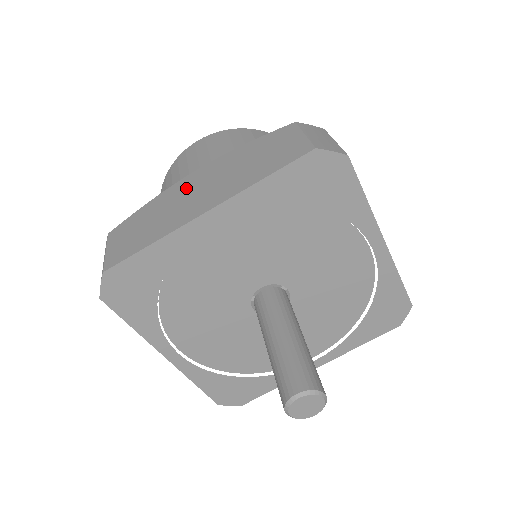
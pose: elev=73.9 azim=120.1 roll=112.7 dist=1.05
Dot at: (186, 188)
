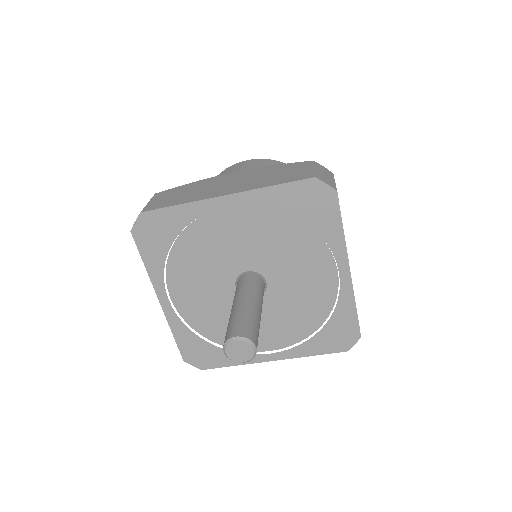
Dot at: (221, 180)
